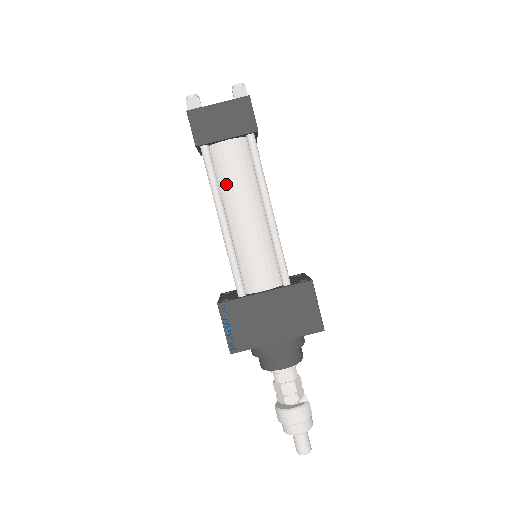
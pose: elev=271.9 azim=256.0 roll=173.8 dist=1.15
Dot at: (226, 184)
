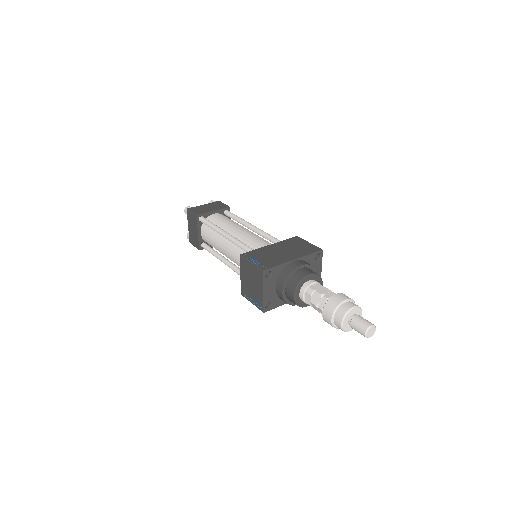
Dot at: (221, 225)
